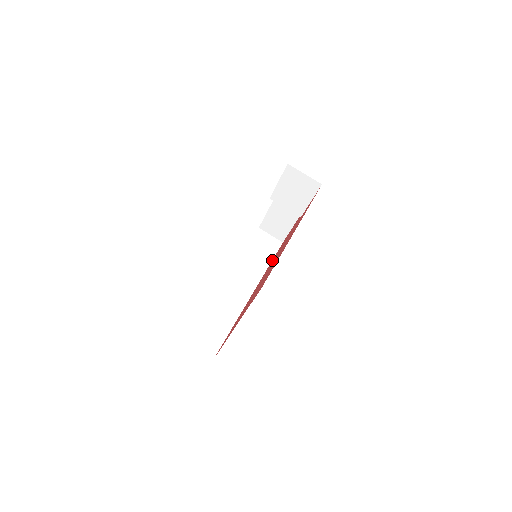
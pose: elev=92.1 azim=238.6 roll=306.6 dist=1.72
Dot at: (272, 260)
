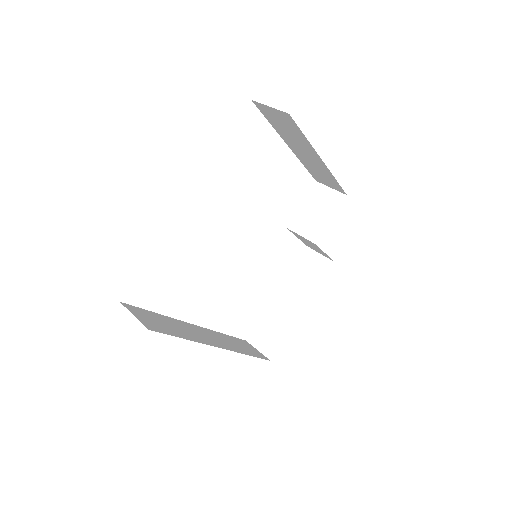
Dot at: occluded
